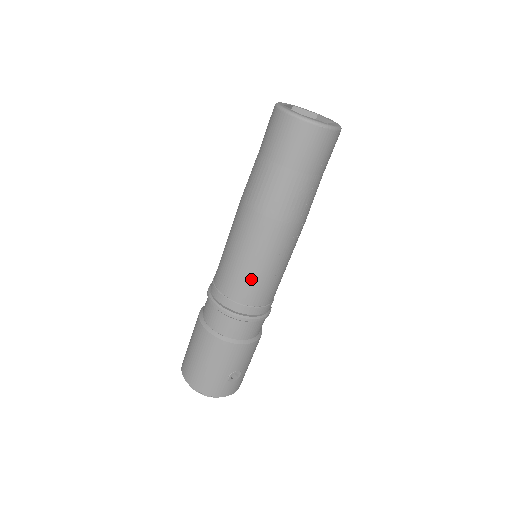
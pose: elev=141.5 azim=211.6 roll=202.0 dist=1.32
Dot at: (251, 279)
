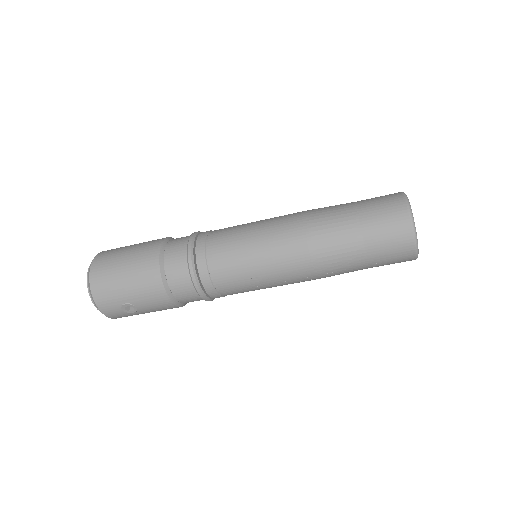
Dot at: (239, 266)
